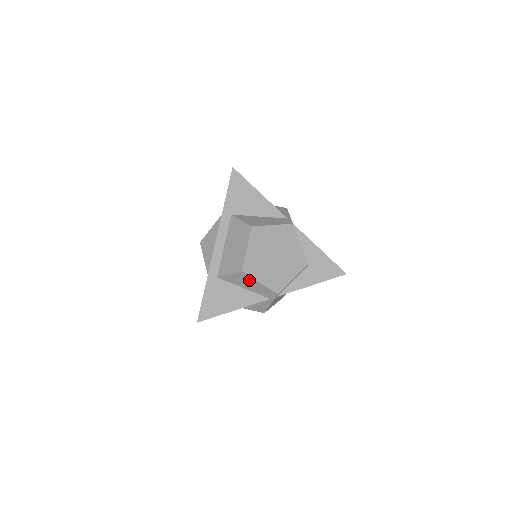
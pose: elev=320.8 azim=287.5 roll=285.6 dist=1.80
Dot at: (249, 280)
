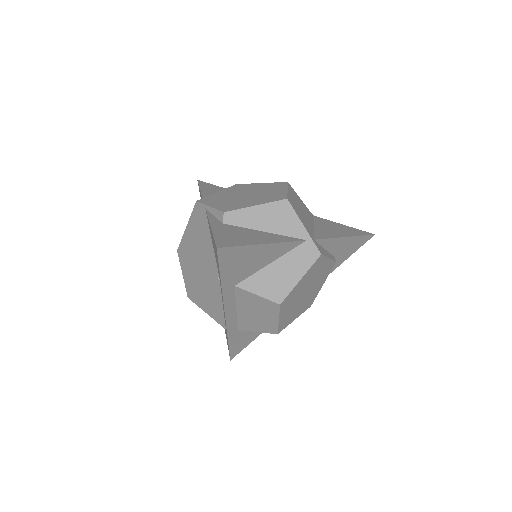
Dot at: occluded
